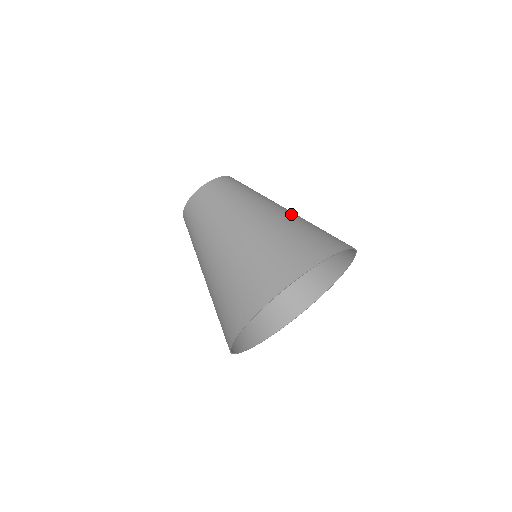
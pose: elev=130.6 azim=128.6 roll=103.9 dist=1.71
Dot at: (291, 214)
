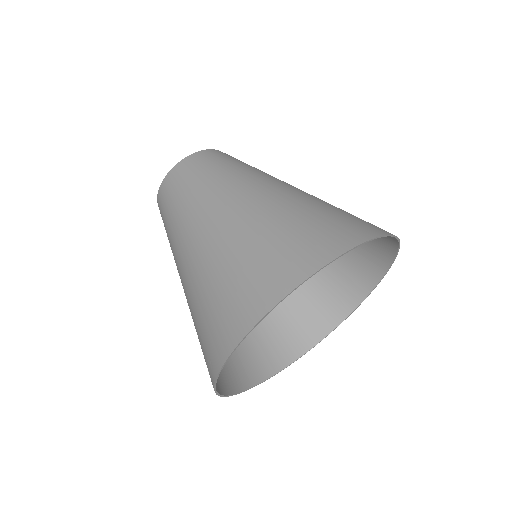
Dot at: (279, 195)
